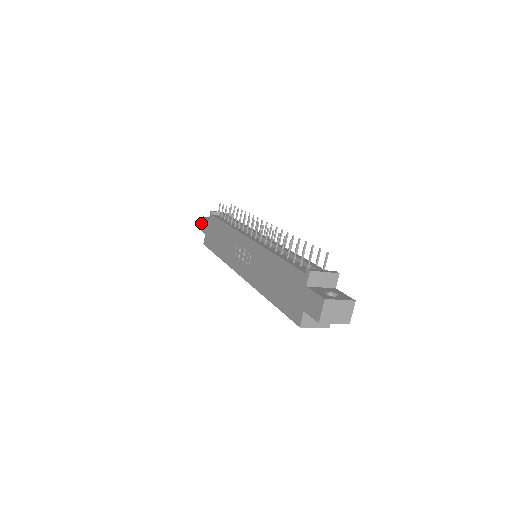
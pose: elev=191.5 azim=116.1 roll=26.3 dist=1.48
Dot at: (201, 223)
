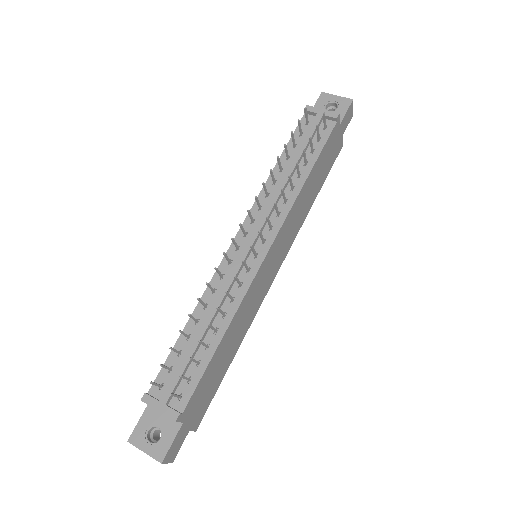
Dot at: occluded
